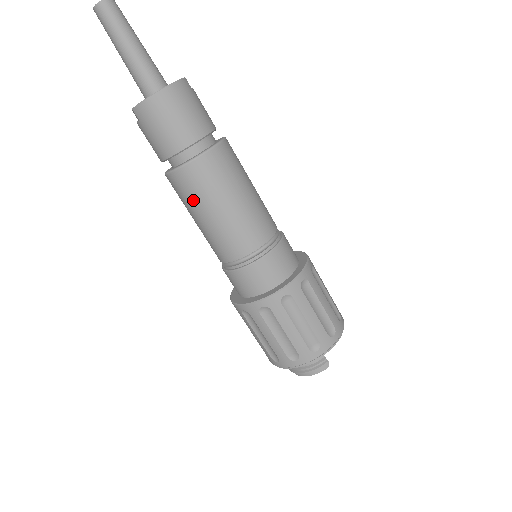
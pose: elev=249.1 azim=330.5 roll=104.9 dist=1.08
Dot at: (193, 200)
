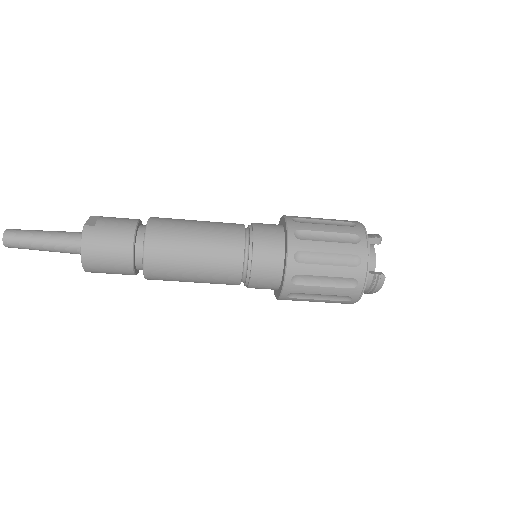
Dot at: occluded
